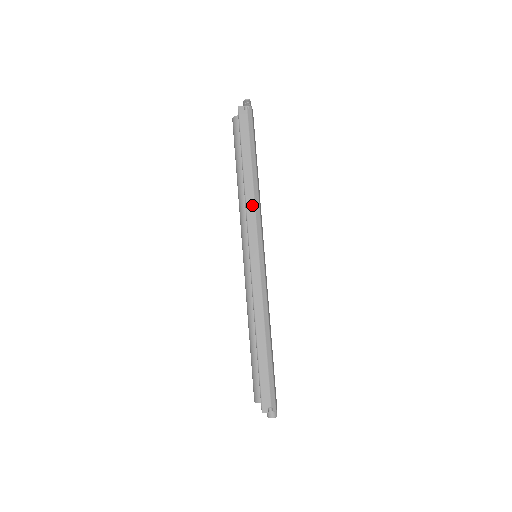
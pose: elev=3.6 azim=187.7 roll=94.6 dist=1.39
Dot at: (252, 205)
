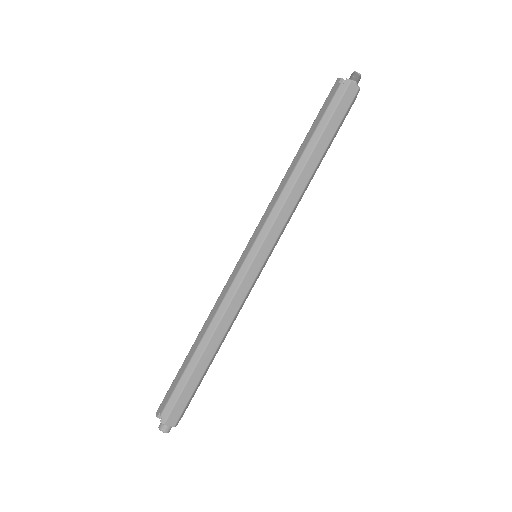
Dot at: (278, 195)
